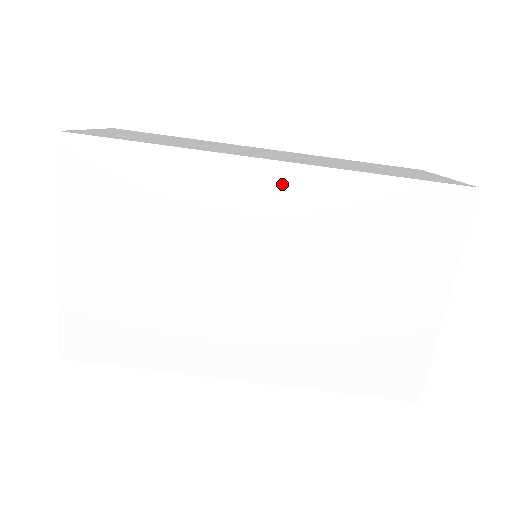
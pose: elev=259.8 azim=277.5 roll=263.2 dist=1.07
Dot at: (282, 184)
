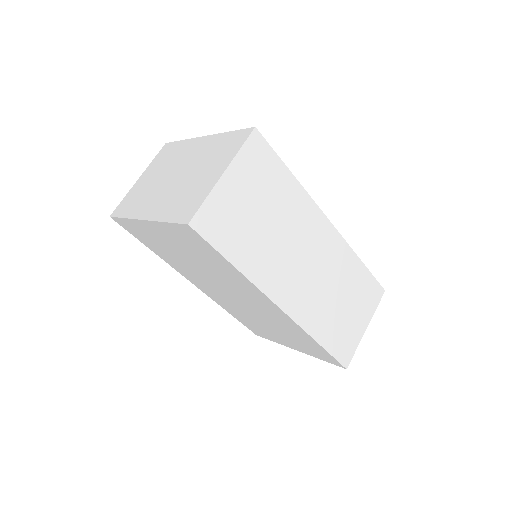
Dot at: (277, 312)
